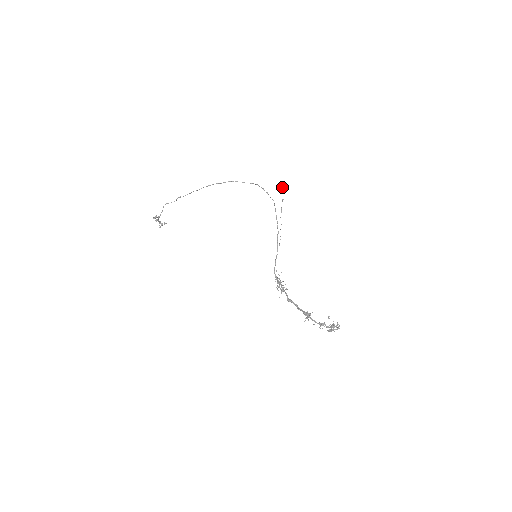
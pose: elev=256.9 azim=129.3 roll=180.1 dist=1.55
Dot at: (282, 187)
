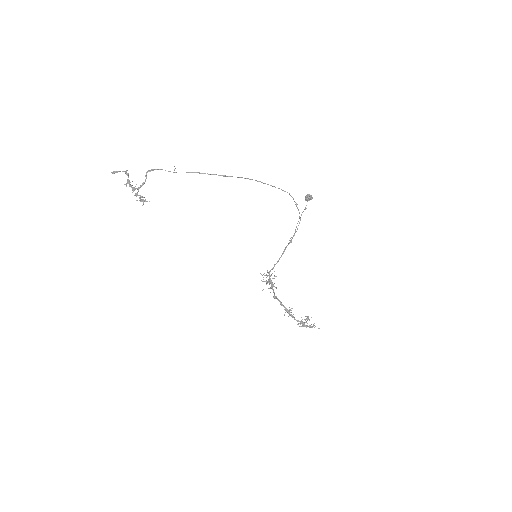
Dot at: (312, 198)
